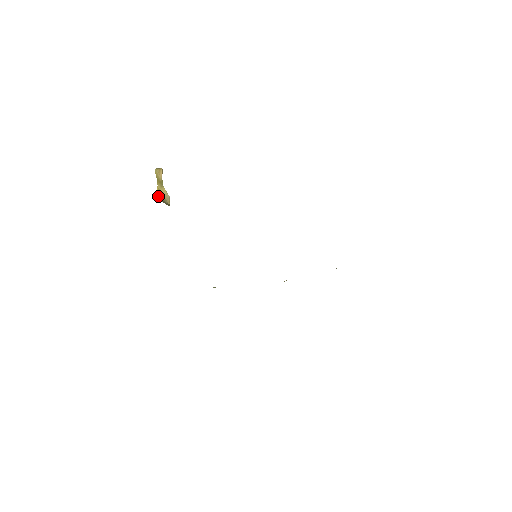
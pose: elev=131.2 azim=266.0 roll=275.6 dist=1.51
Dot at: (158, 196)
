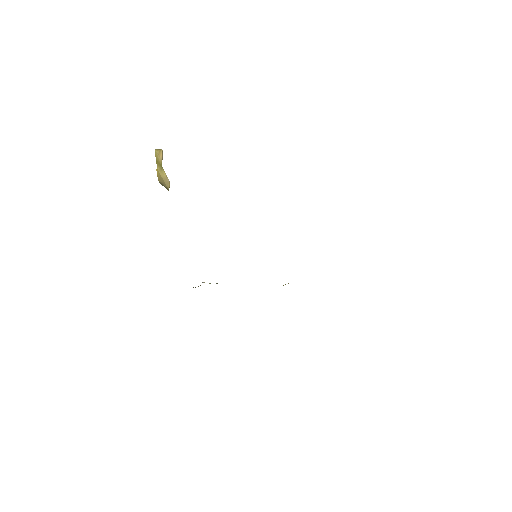
Dot at: occluded
